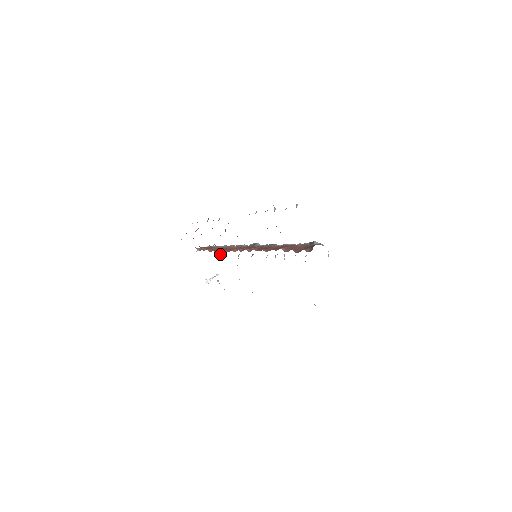
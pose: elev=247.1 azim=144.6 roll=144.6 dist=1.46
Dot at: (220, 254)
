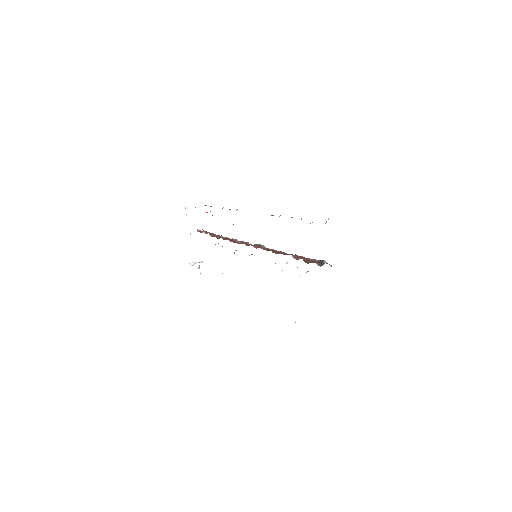
Dot at: occluded
